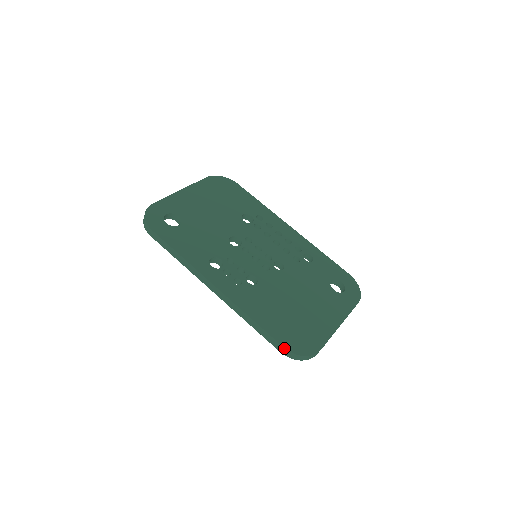
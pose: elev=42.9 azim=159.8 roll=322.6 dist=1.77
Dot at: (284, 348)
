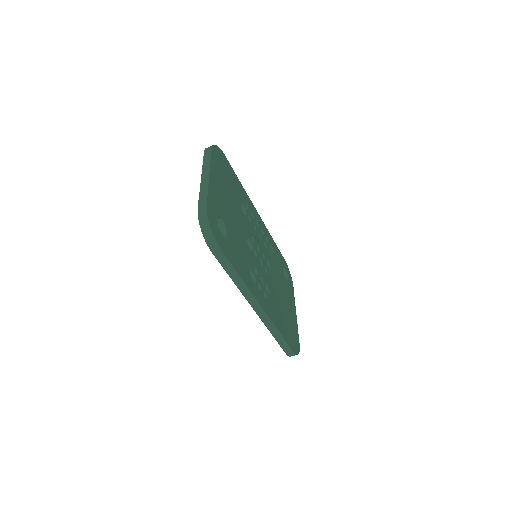
Dot at: (293, 352)
